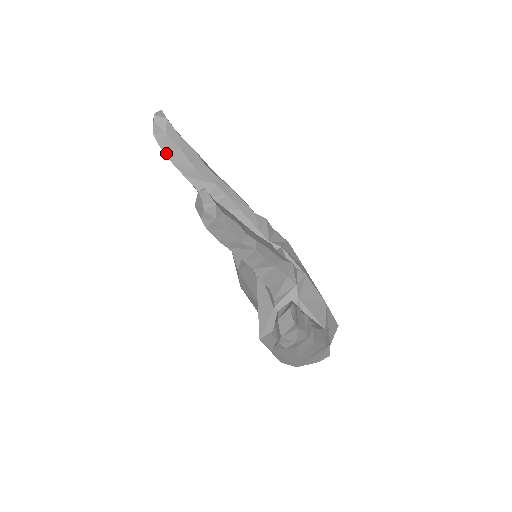
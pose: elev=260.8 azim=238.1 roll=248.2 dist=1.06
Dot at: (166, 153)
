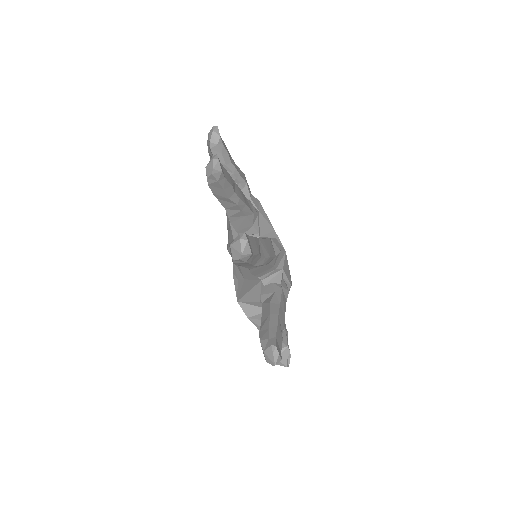
Dot at: (236, 264)
